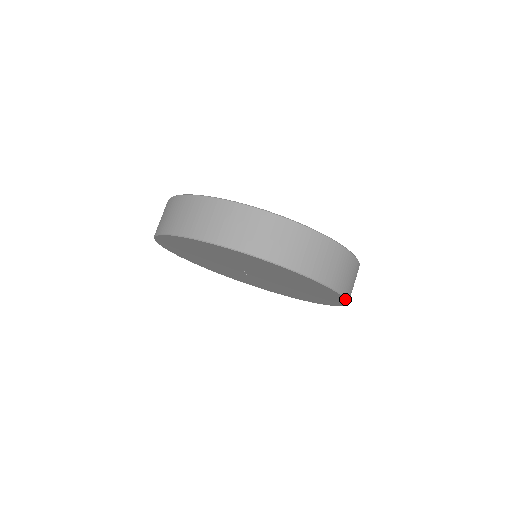
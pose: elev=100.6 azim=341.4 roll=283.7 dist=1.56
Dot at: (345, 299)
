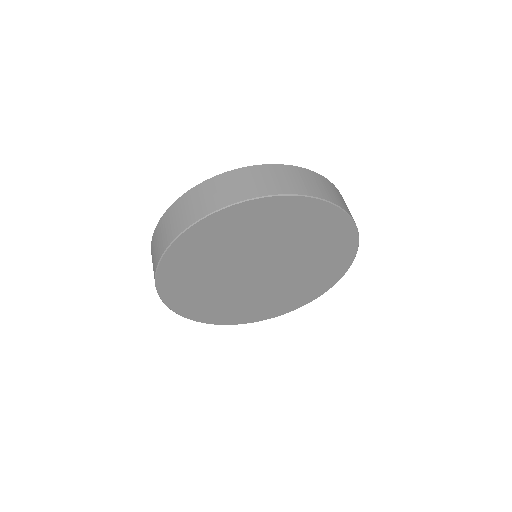
Dot at: (292, 196)
